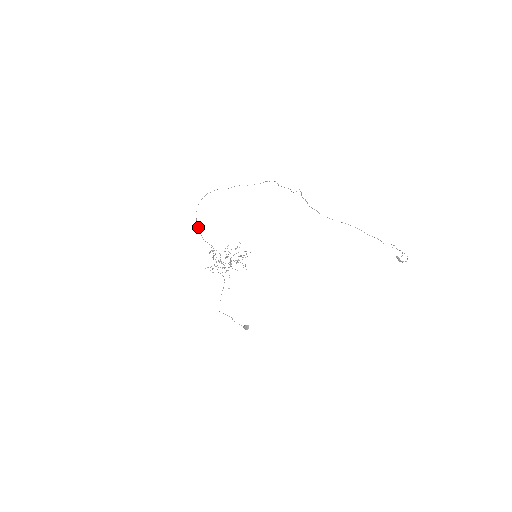
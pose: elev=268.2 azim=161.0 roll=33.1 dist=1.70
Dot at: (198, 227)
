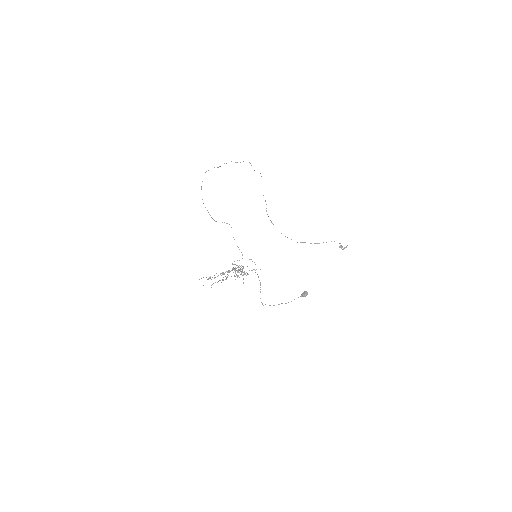
Dot at: occluded
